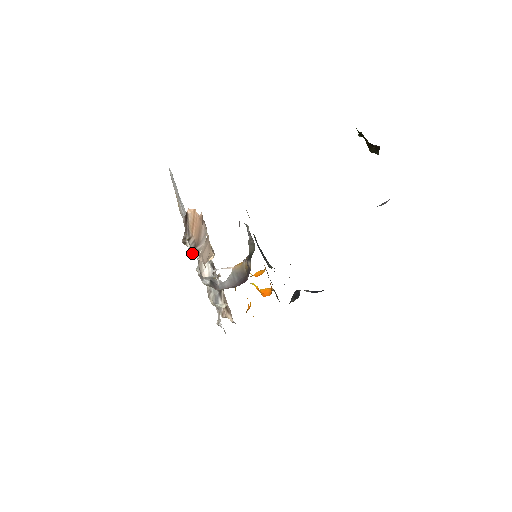
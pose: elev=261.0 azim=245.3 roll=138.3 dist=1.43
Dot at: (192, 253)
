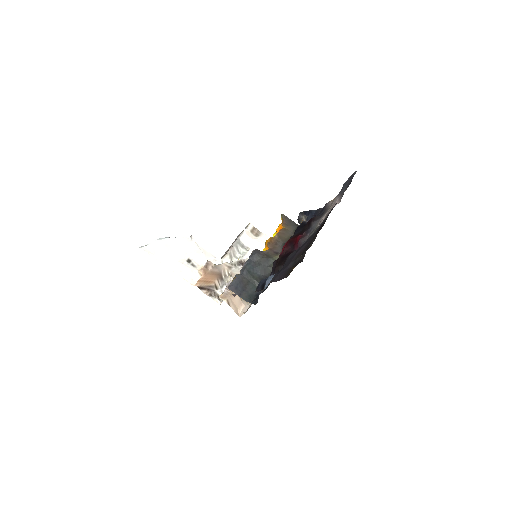
Dot at: occluded
